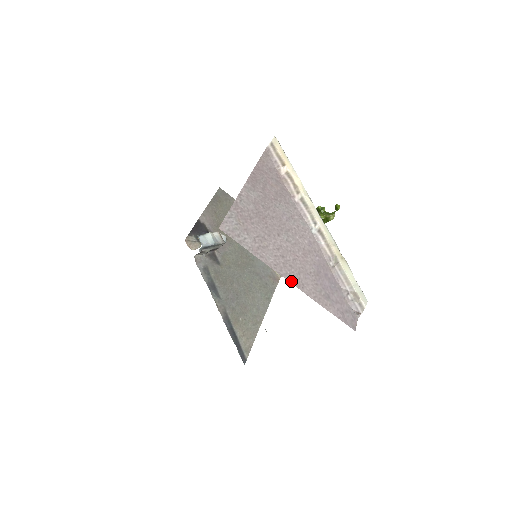
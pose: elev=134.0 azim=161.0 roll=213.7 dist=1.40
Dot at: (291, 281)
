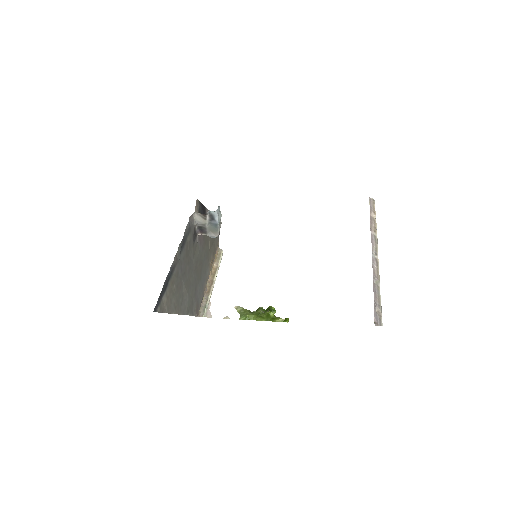
Dot at: occluded
